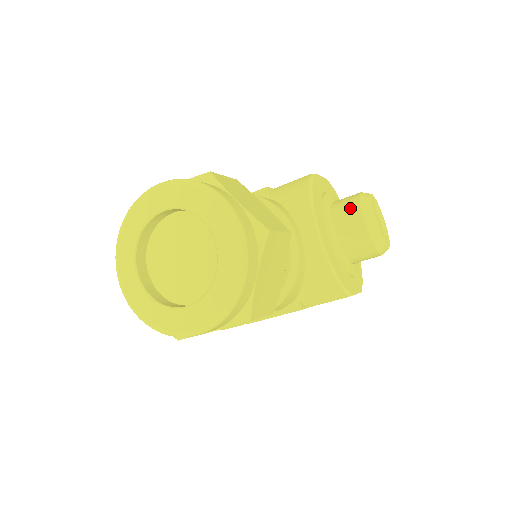
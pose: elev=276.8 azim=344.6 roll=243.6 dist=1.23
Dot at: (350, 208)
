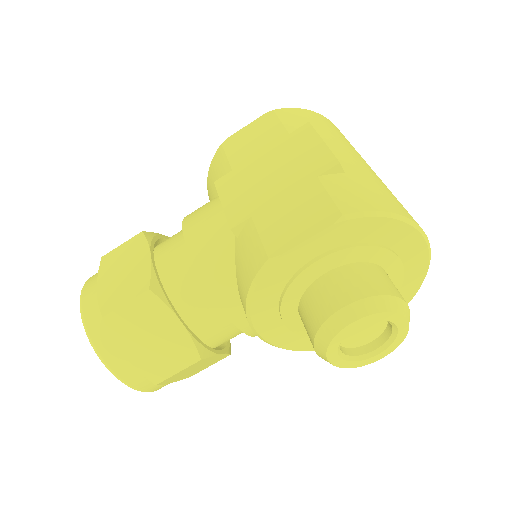
Dot at: (308, 327)
